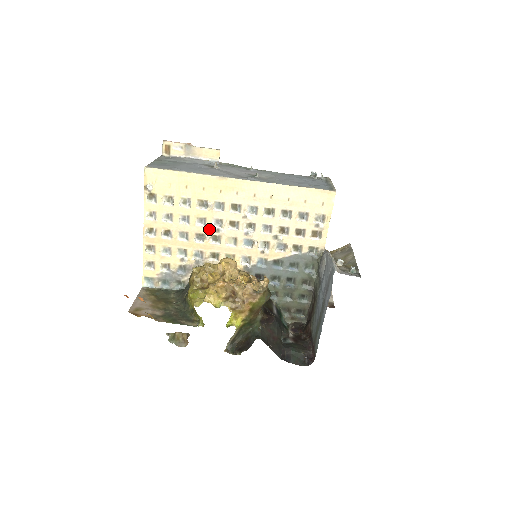
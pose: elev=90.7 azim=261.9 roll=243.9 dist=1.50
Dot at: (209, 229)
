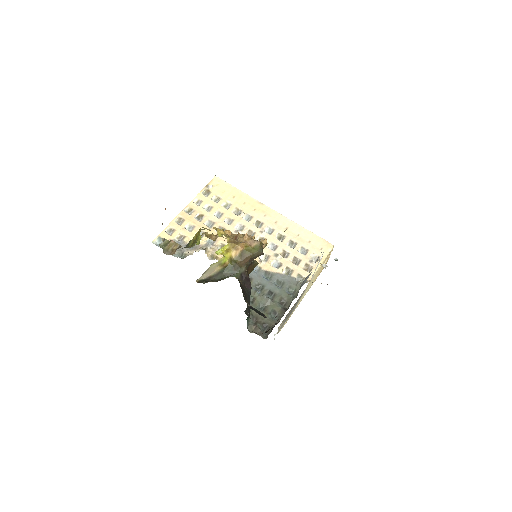
Dot at: (231, 228)
